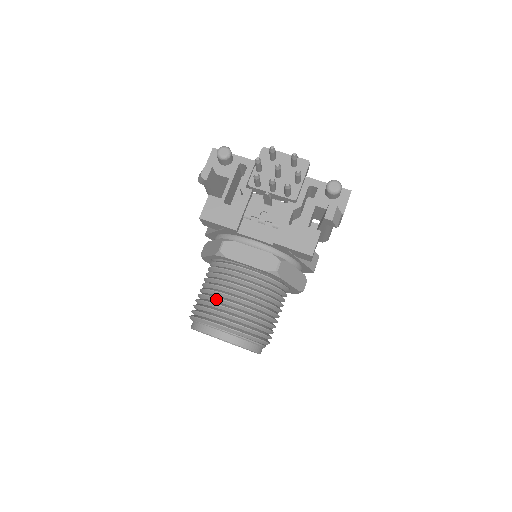
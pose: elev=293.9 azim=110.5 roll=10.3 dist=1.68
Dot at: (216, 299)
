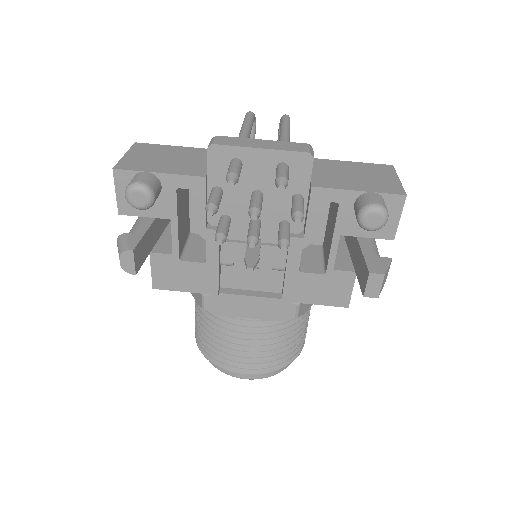
Dot at: (223, 345)
